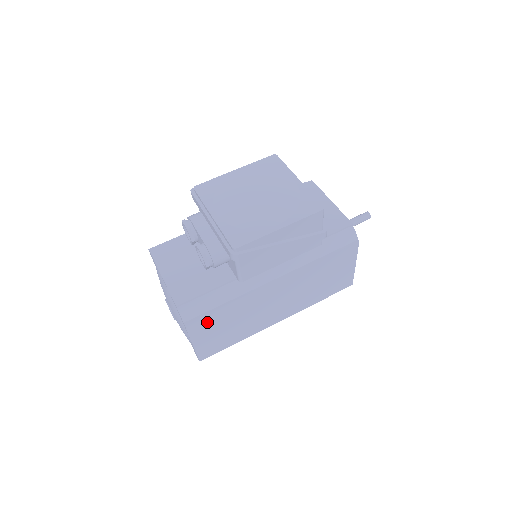
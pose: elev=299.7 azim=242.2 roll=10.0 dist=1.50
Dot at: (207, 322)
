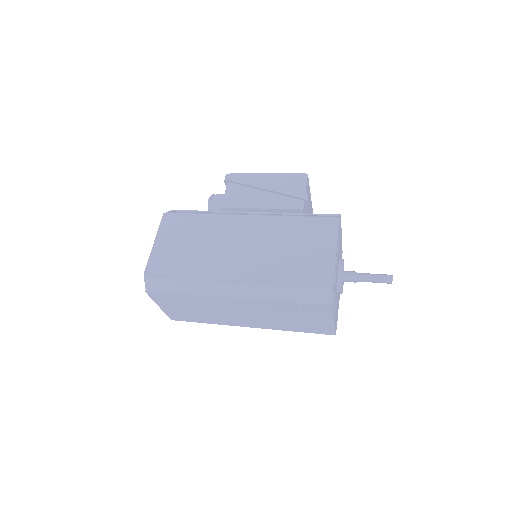
Dot at: (178, 223)
